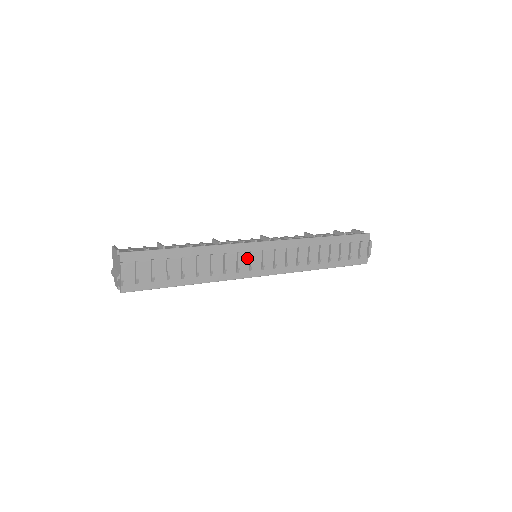
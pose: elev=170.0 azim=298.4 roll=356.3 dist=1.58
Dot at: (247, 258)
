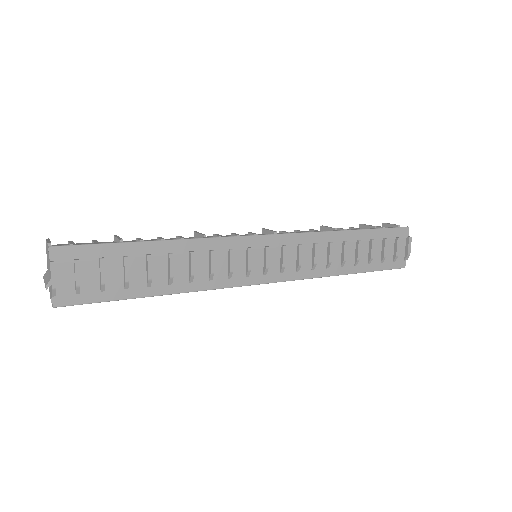
Dot at: (243, 258)
